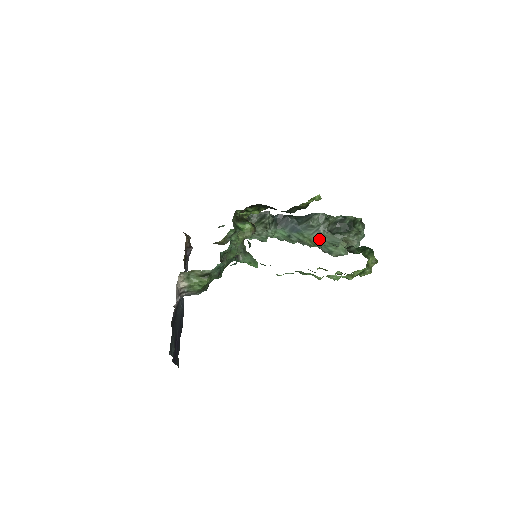
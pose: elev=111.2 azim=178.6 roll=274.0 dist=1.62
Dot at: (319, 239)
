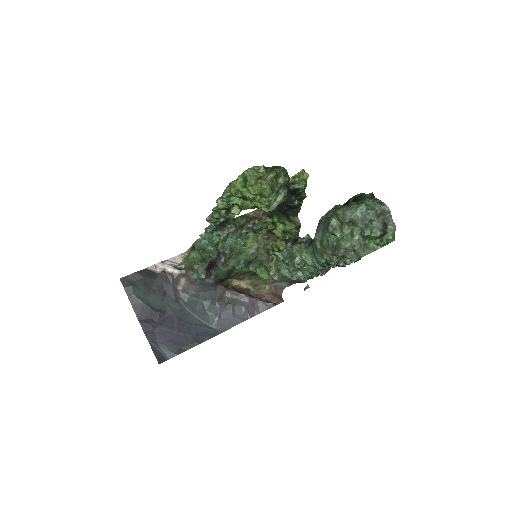
Dot at: (323, 234)
